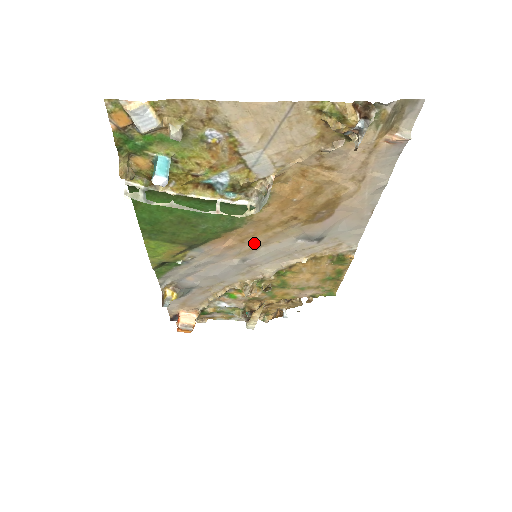
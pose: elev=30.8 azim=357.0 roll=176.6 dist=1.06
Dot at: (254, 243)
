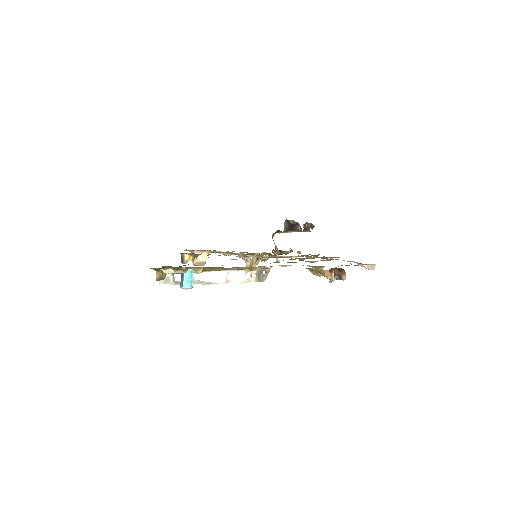
Dot at: occluded
